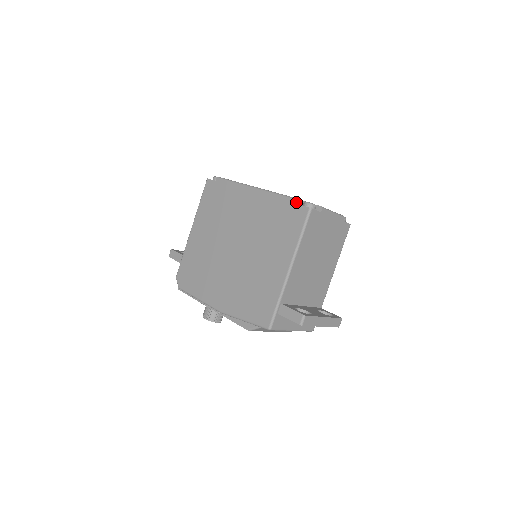
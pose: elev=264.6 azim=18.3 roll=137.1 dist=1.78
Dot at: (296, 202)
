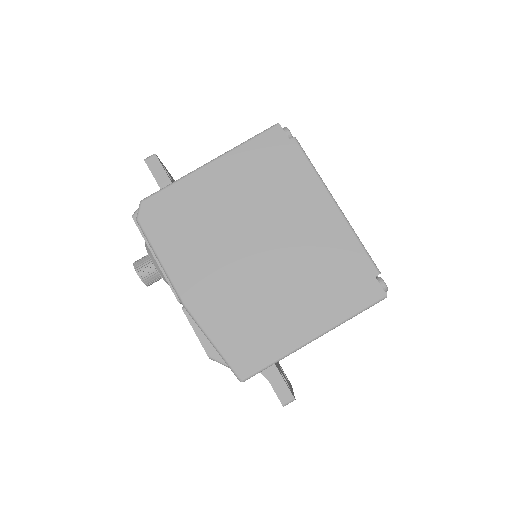
Dot at: (376, 273)
